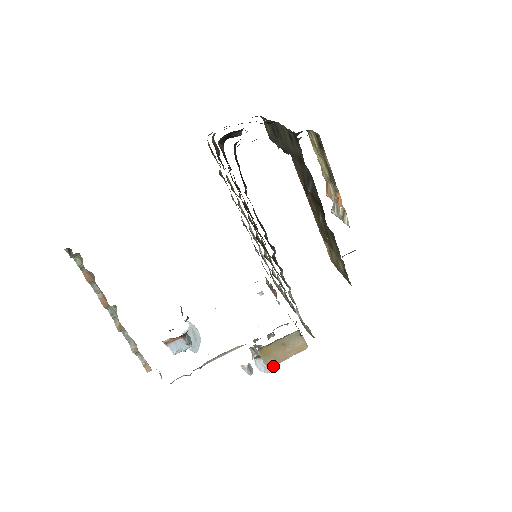
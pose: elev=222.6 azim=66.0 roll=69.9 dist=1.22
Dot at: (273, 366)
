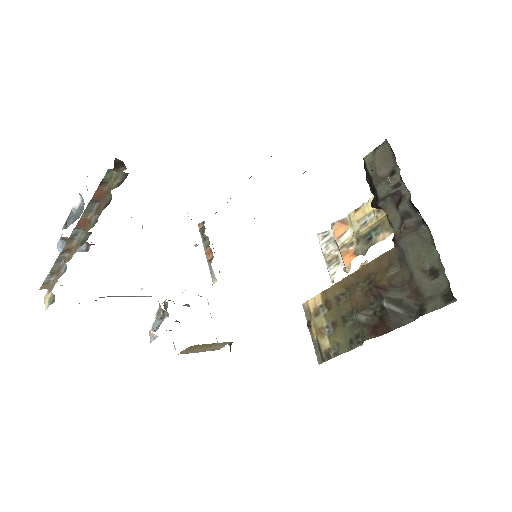
Dot at: occluded
